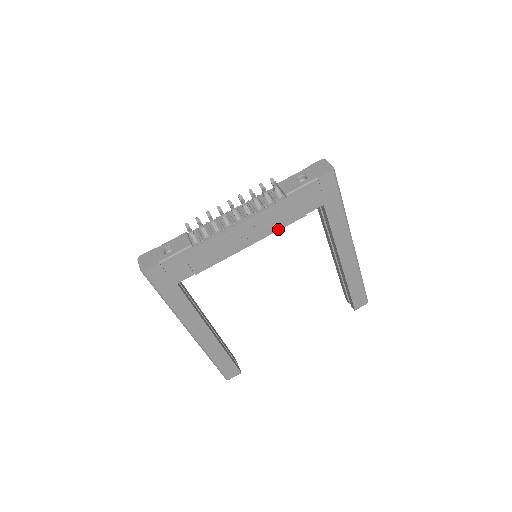
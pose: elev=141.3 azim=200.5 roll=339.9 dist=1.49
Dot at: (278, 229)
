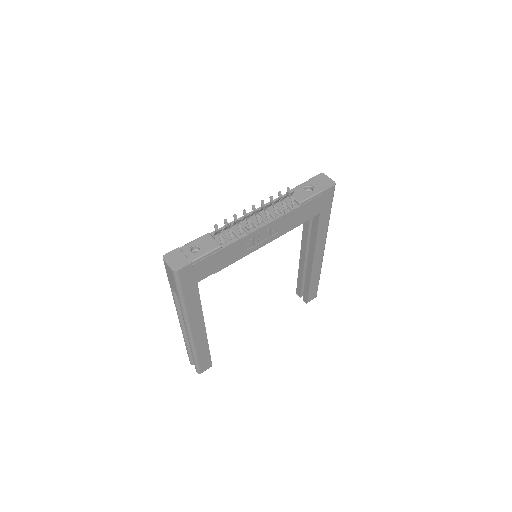
Dot at: (285, 233)
